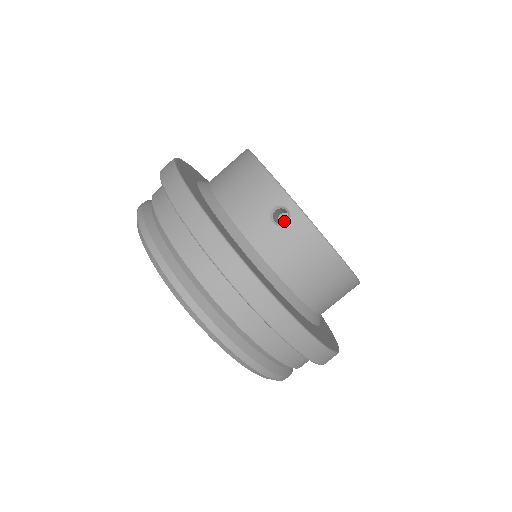
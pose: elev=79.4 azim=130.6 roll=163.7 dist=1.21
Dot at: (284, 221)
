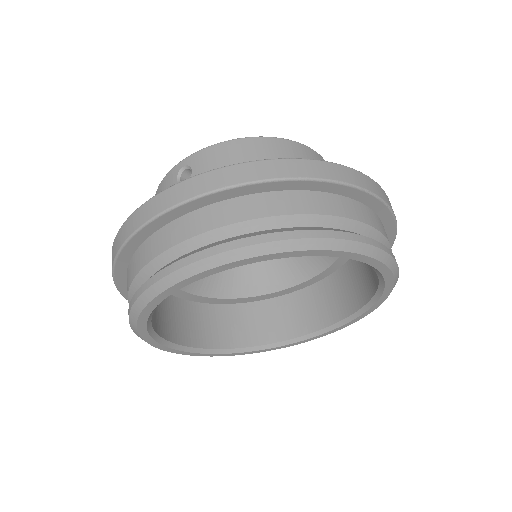
Dot at: occluded
